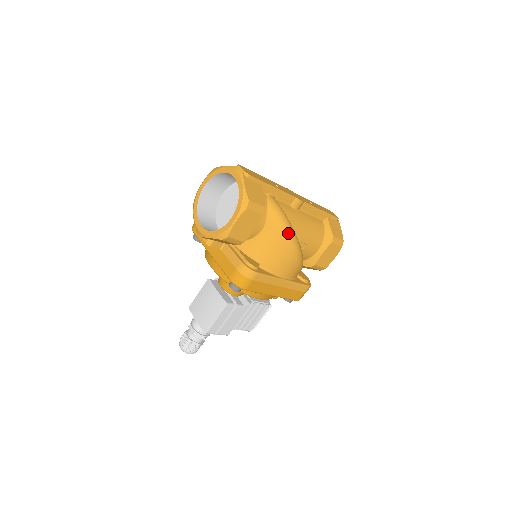
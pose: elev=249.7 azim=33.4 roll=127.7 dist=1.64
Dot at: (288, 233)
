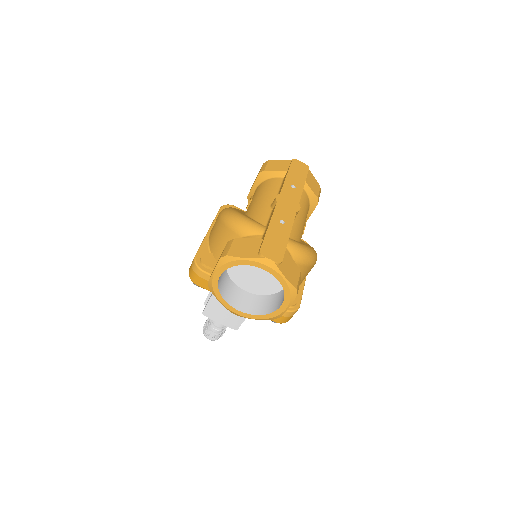
Dot at: (313, 261)
